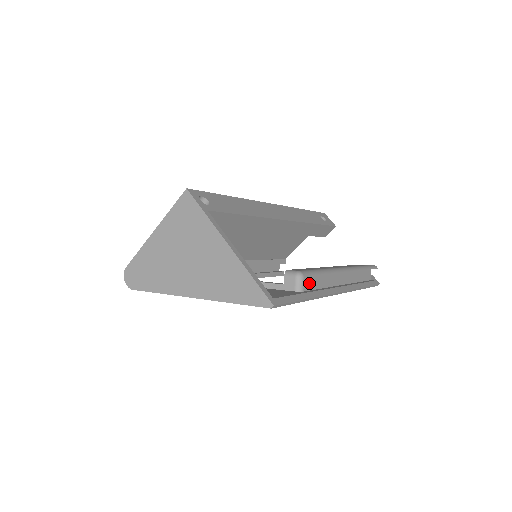
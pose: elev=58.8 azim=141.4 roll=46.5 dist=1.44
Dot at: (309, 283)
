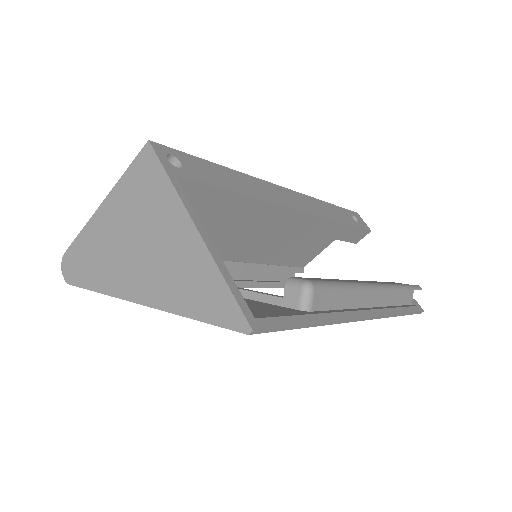
Dot at: (322, 300)
